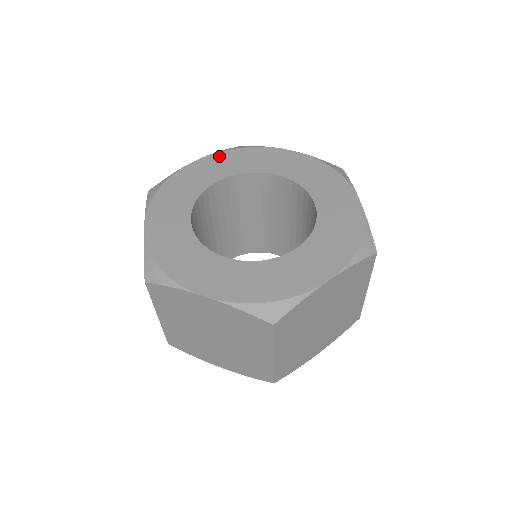
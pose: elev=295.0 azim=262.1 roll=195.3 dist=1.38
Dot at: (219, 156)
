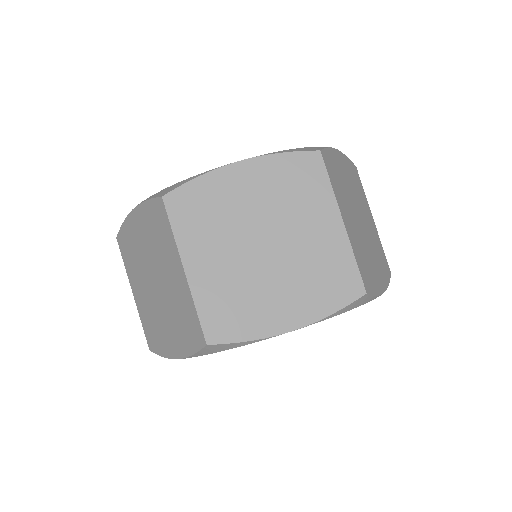
Dot at: occluded
